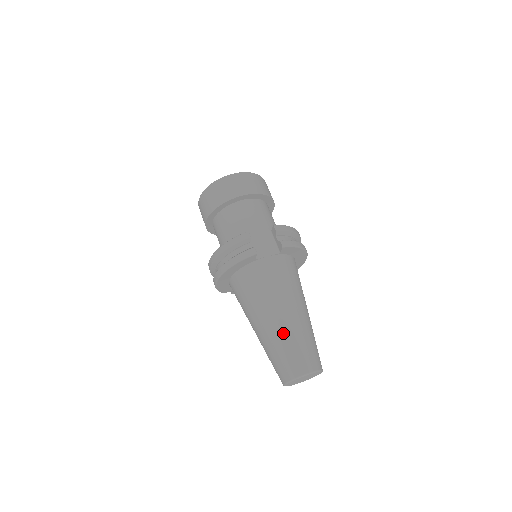
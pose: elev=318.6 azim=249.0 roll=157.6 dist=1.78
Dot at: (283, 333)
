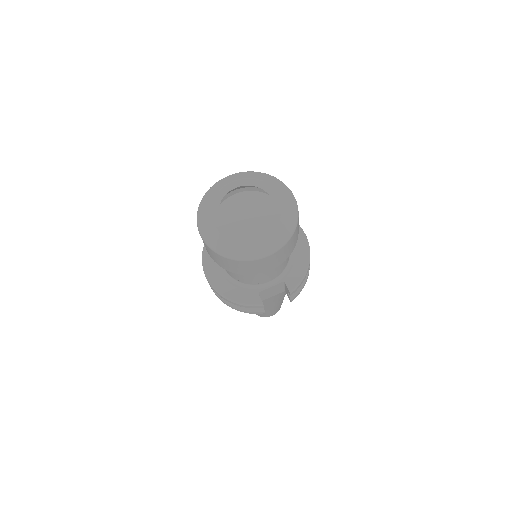
Dot at: occluded
